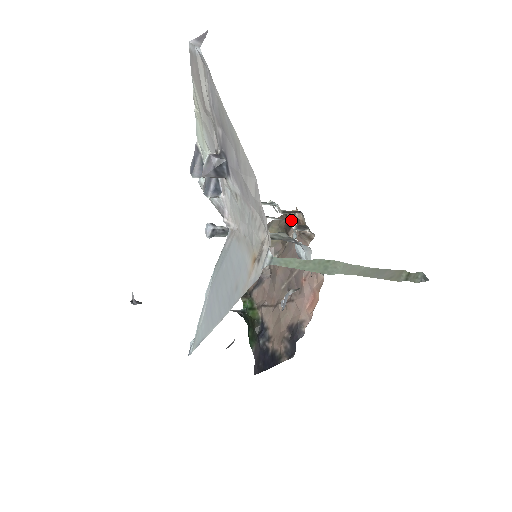
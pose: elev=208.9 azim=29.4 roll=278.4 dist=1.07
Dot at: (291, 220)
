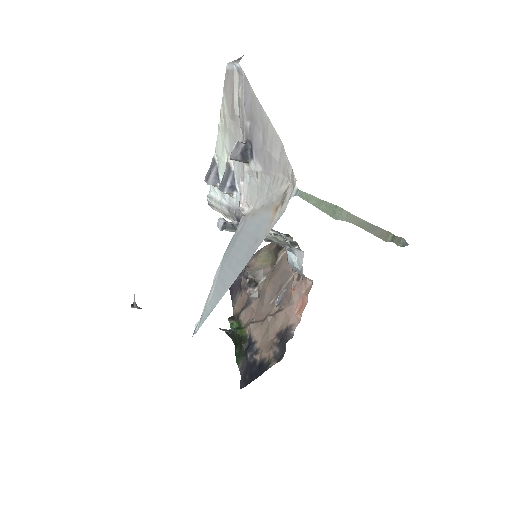
Dot at: occluded
